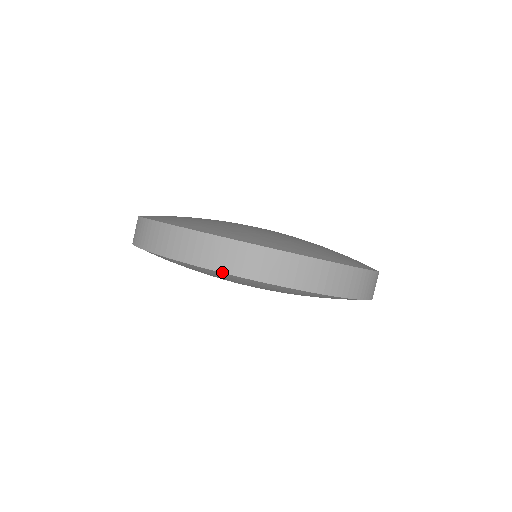
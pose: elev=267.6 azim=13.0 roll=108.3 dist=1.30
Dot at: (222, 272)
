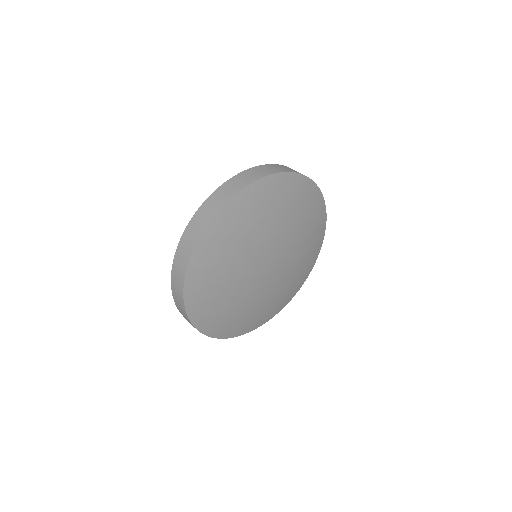
Dot at: (304, 175)
